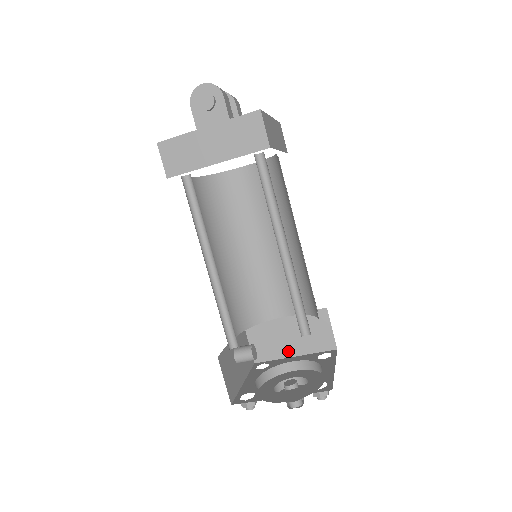
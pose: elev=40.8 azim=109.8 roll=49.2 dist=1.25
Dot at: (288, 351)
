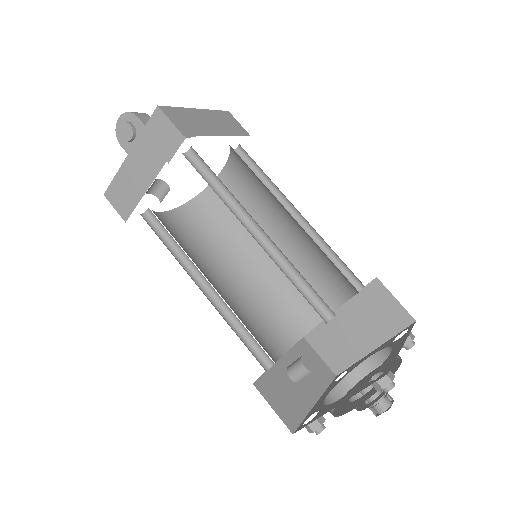
Dot at: (363, 347)
